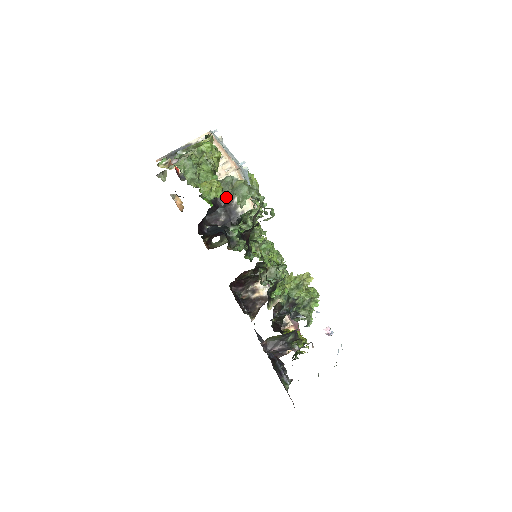
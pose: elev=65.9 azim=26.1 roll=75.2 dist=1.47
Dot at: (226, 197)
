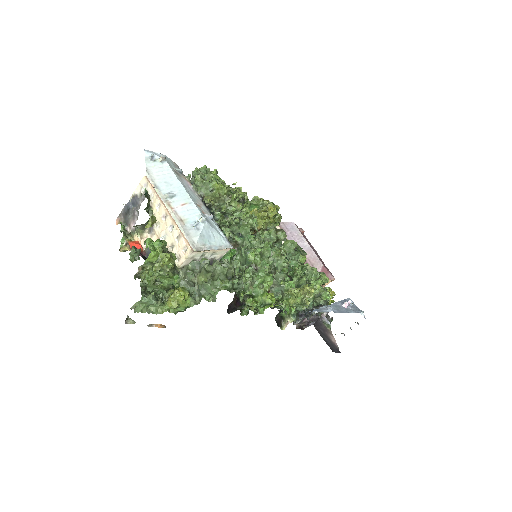
Dot at: (196, 293)
